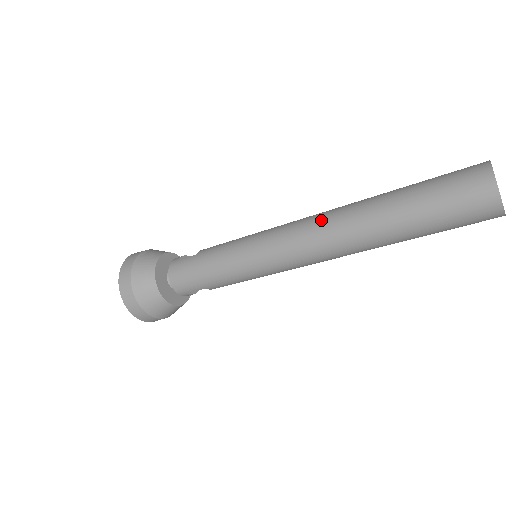
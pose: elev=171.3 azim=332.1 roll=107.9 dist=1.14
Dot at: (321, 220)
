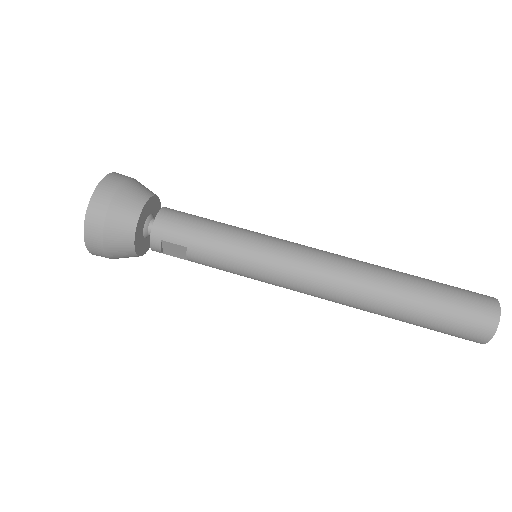
Dot at: (347, 257)
